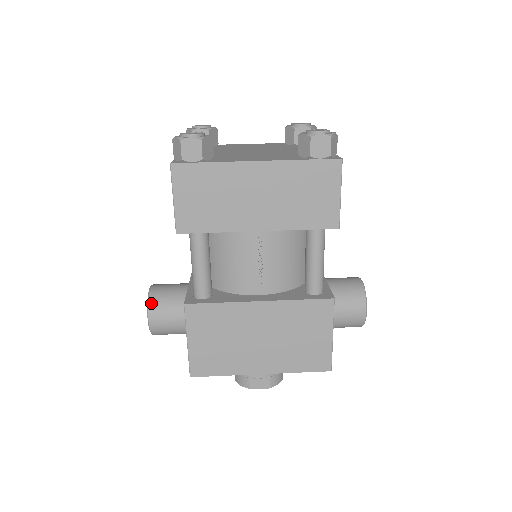
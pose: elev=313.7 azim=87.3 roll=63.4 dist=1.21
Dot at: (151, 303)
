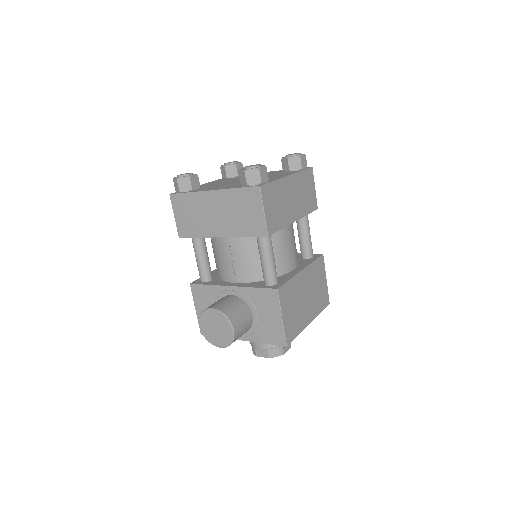
Dot at: (228, 316)
